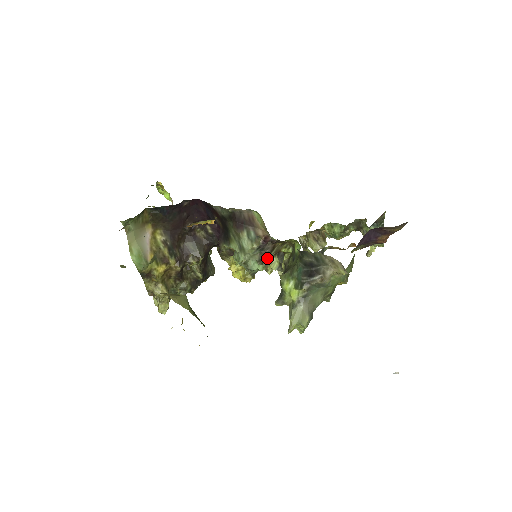
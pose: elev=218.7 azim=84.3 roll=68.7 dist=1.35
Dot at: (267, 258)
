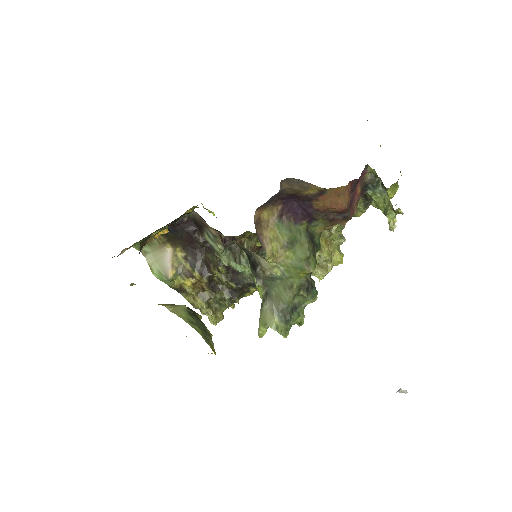
Dot at: (242, 257)
